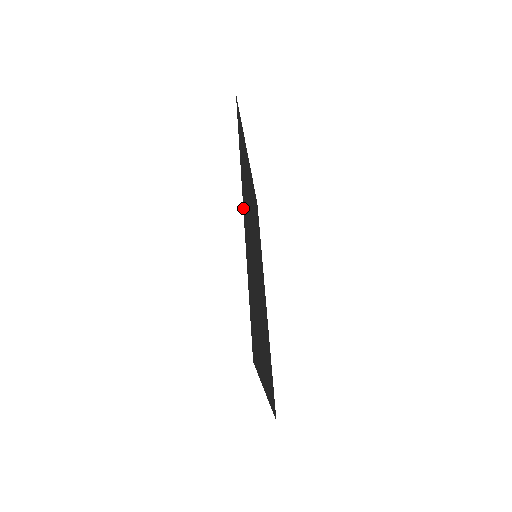
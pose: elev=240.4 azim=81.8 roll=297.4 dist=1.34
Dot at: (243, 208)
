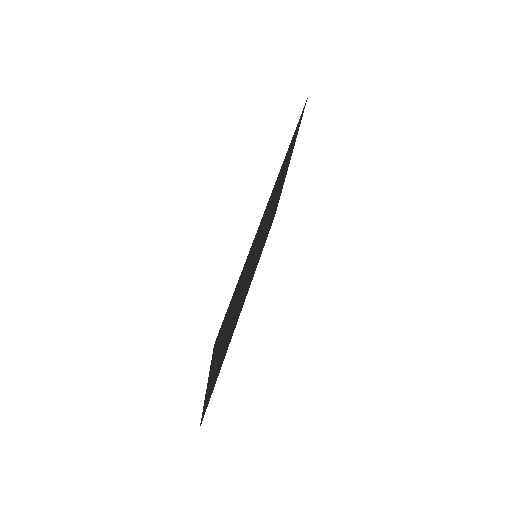
Dot at: occluded
